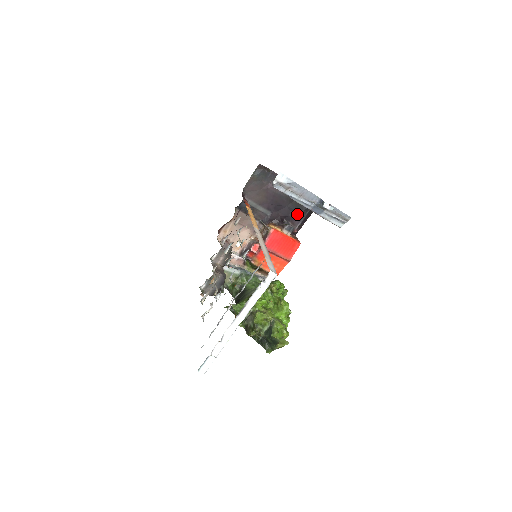
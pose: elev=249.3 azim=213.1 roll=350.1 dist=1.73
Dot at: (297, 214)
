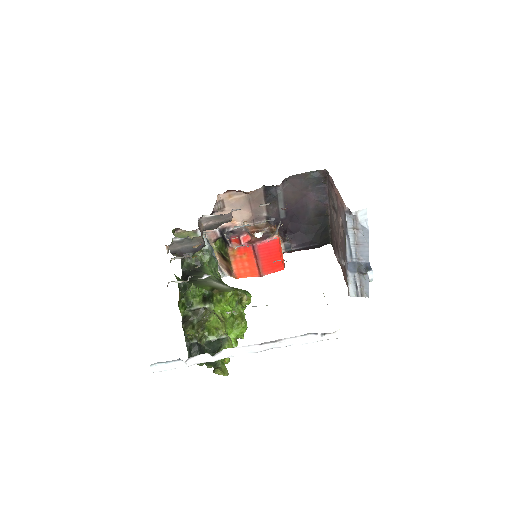
Dot at: (303, 239)
